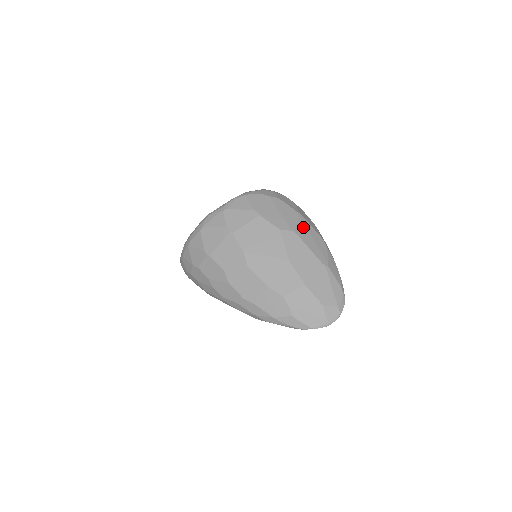
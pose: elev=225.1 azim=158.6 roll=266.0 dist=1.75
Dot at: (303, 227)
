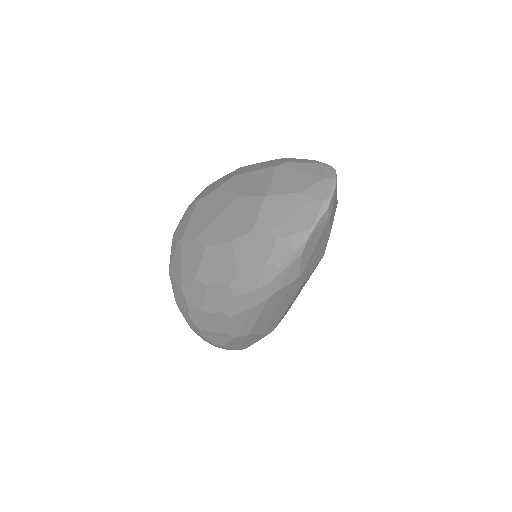
Dot at: (247, 168)
